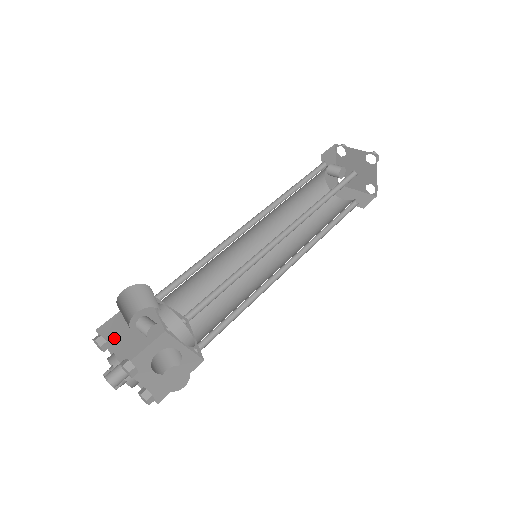
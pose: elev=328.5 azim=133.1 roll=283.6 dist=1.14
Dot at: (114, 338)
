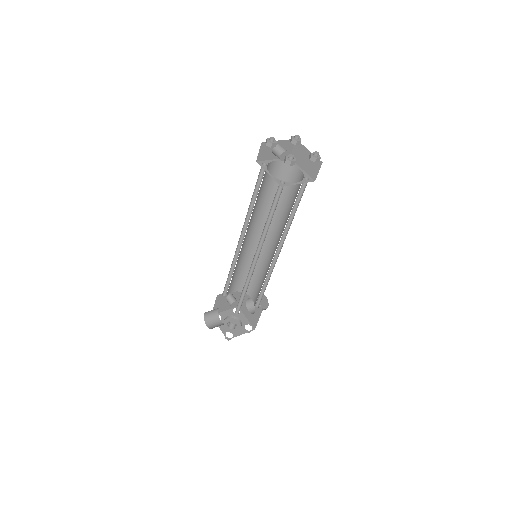
Dot at: (222, 308)
